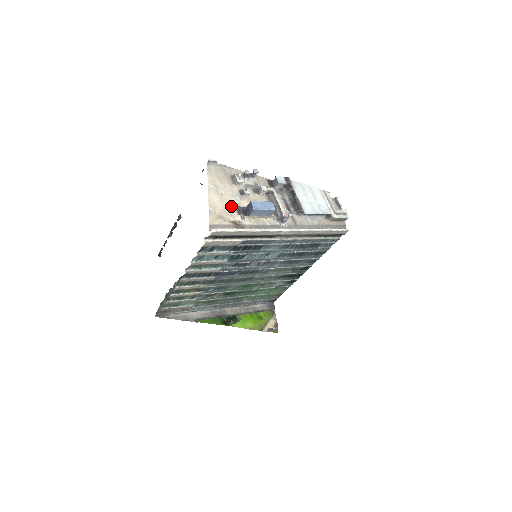
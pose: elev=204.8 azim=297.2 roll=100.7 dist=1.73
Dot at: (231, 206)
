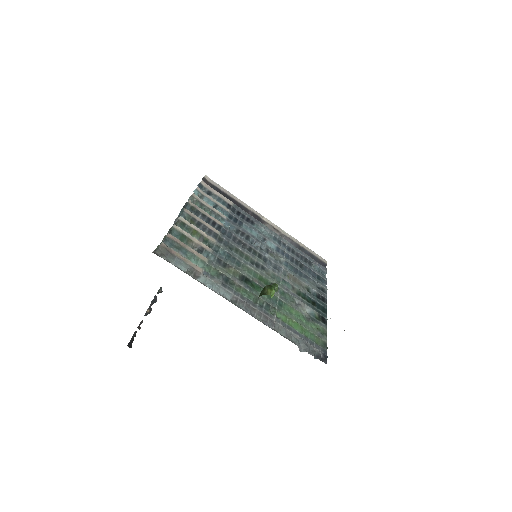
Dot at: occluded
